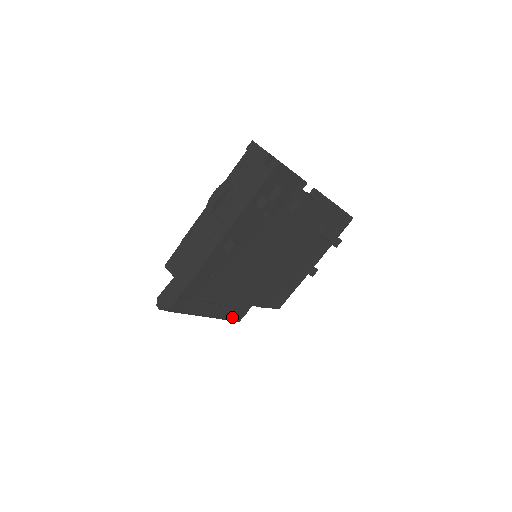
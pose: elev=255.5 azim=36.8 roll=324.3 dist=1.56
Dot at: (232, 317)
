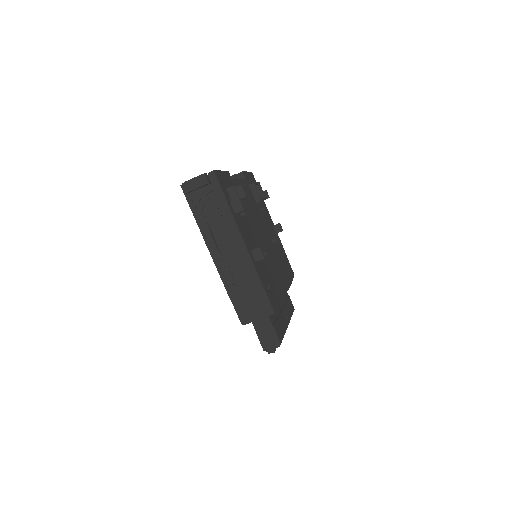
Dot at: (291, 310)
